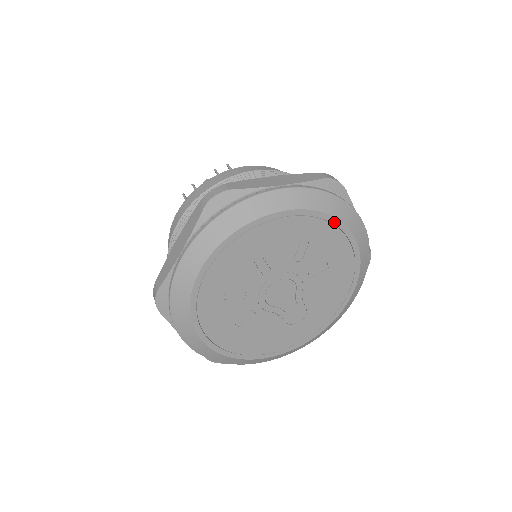
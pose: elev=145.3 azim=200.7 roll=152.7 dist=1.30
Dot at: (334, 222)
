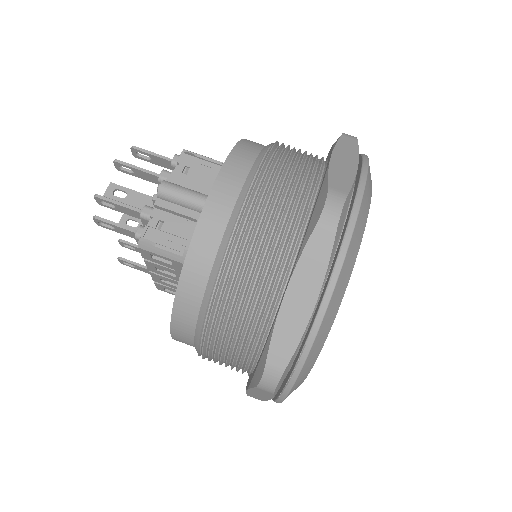
Dot at: occluded
